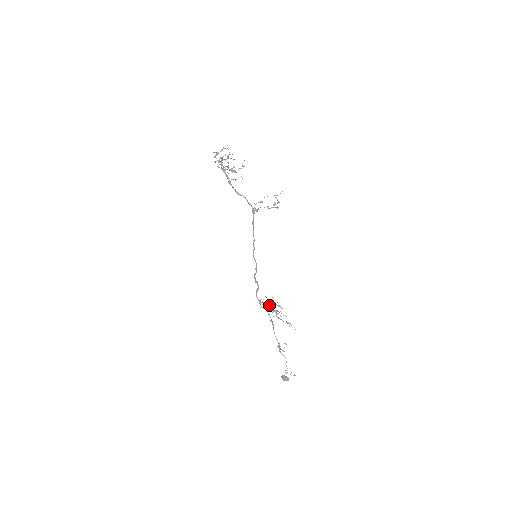
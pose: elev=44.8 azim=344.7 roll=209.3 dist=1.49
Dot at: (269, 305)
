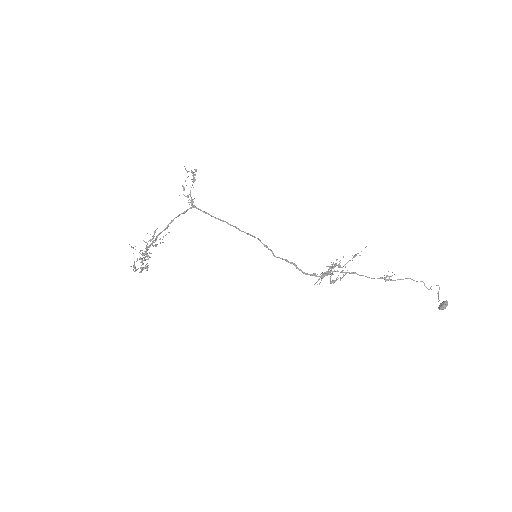
Dot at: (327, 275)
